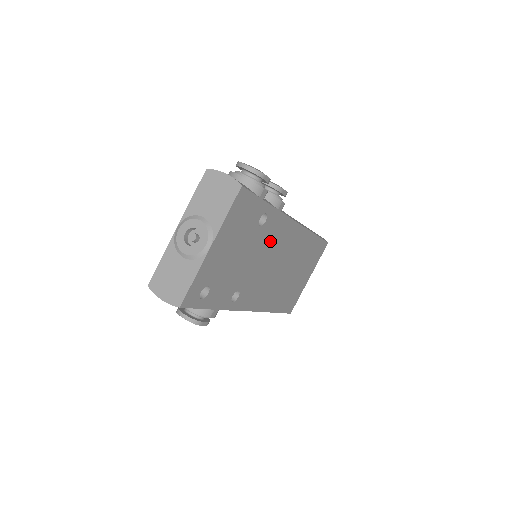
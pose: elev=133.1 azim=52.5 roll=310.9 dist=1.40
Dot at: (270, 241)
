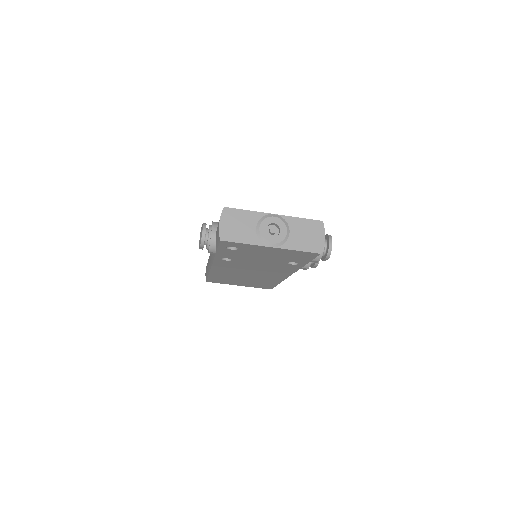
Dot at: (275, 267)
